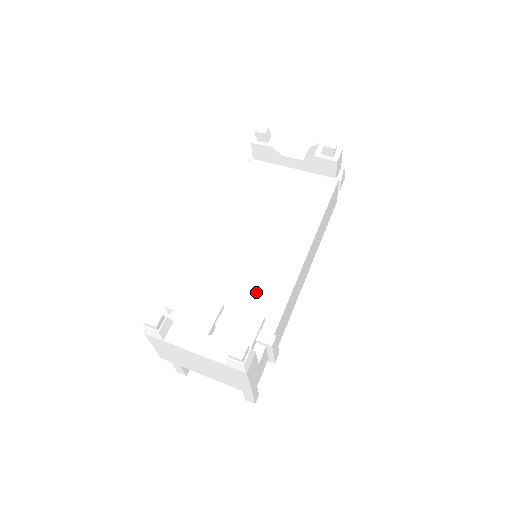
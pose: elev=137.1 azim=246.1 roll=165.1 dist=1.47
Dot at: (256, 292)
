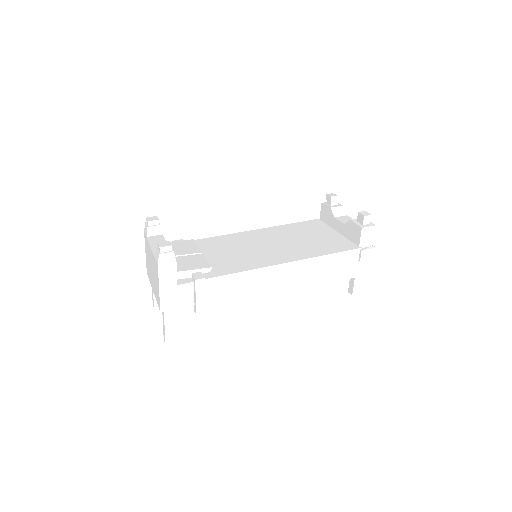
Dot at: (227, 260)
